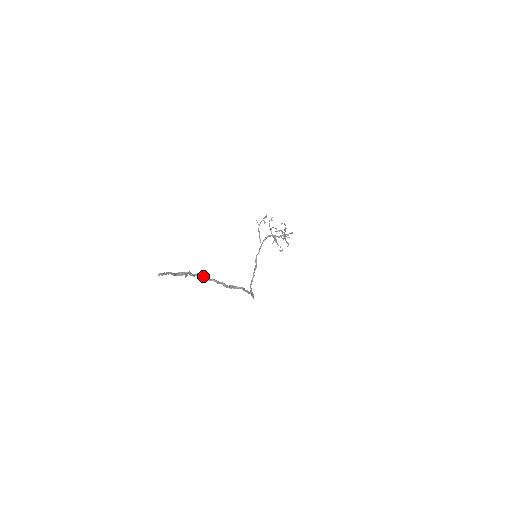
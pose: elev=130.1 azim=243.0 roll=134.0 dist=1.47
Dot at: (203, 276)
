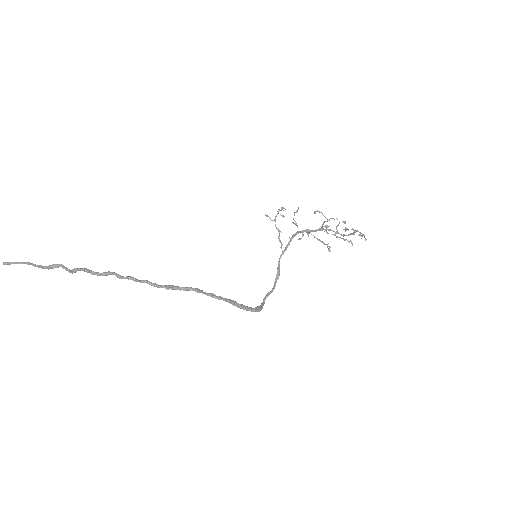
Dot at: (113, 274)
